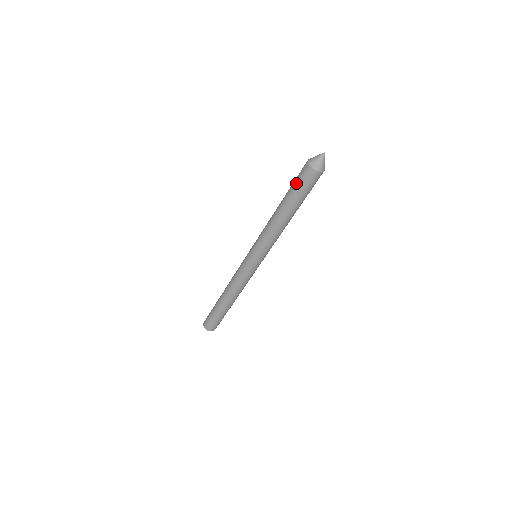
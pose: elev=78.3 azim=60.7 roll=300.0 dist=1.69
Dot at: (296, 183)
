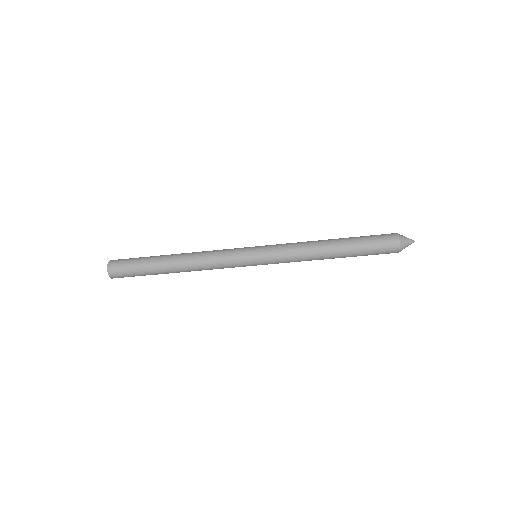
Dot at: (372, 237)
